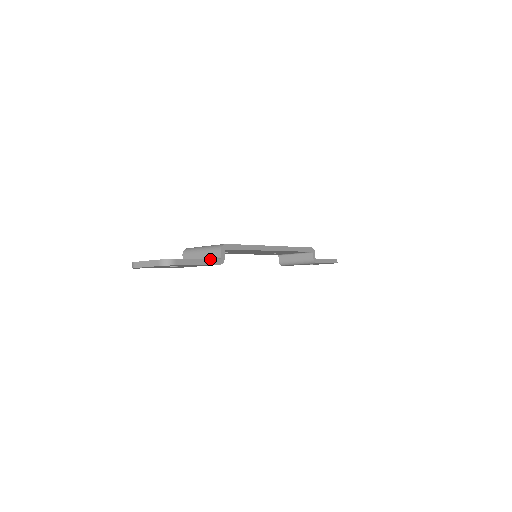
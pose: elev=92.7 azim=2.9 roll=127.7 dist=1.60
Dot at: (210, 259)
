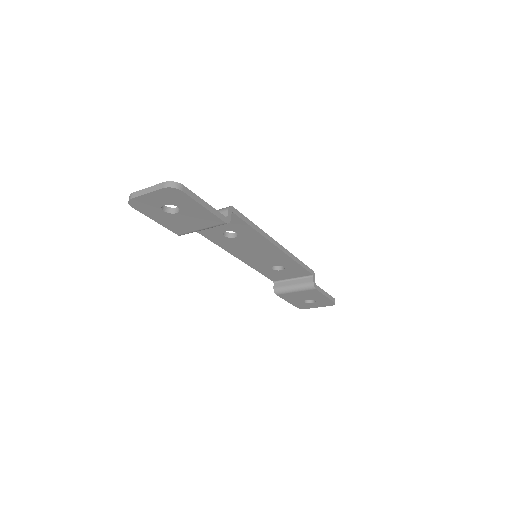
Dot at: occluded
